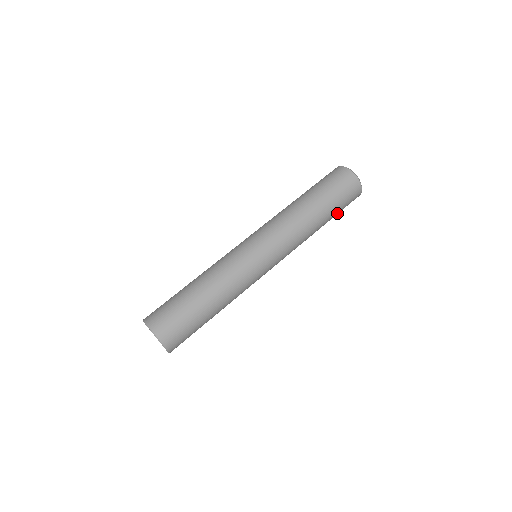
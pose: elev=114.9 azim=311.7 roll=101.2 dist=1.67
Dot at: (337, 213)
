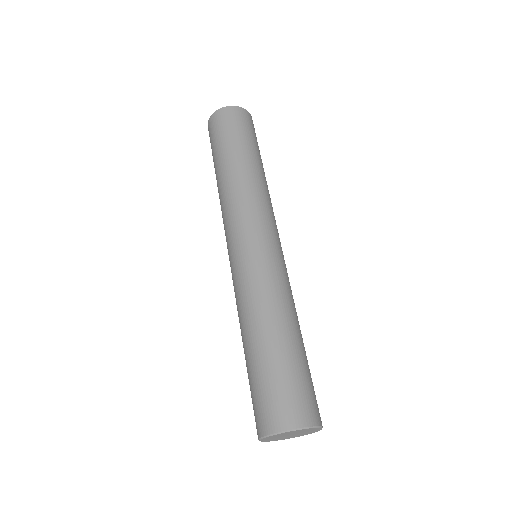
Dot at: occluded
